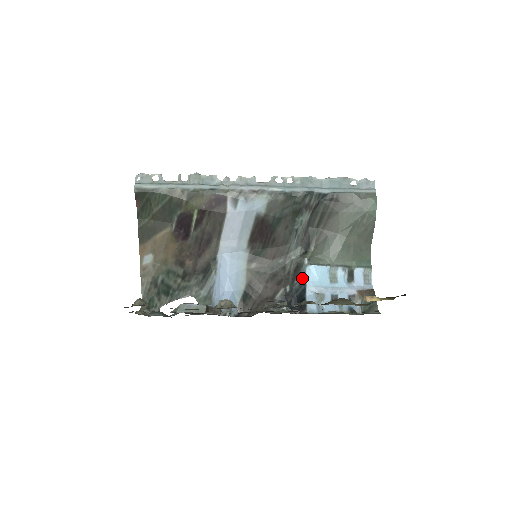
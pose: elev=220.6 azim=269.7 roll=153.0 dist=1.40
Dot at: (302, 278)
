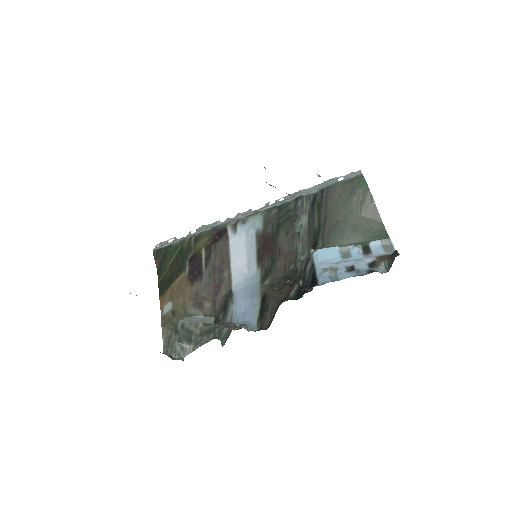
Dot at: (311, 265)
